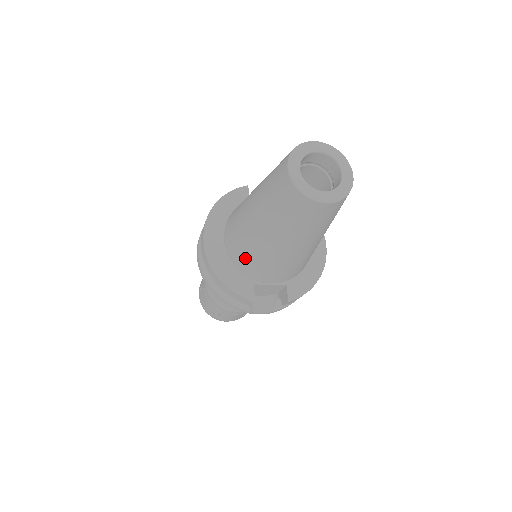
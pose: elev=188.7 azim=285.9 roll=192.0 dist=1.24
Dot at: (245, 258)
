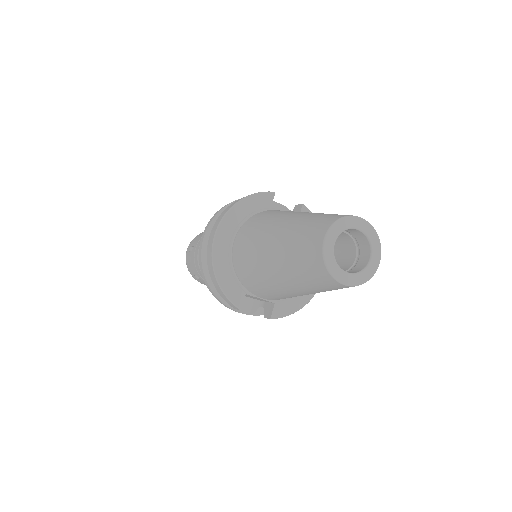
Dot at: (247, 273)
